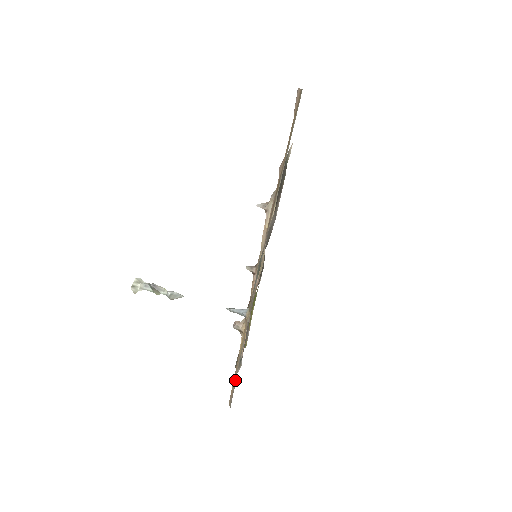
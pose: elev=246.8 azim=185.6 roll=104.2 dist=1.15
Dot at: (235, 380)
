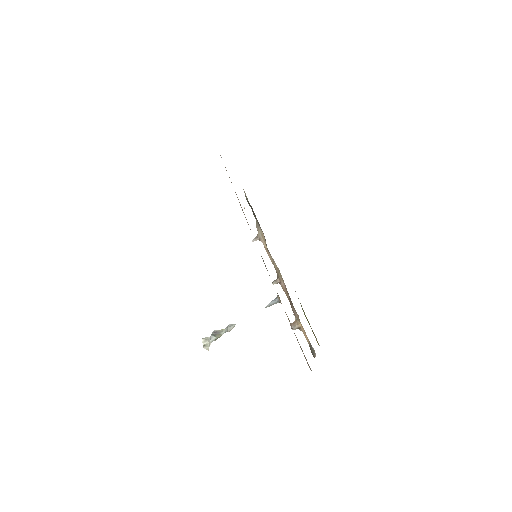
Dot at: (301, 348)
